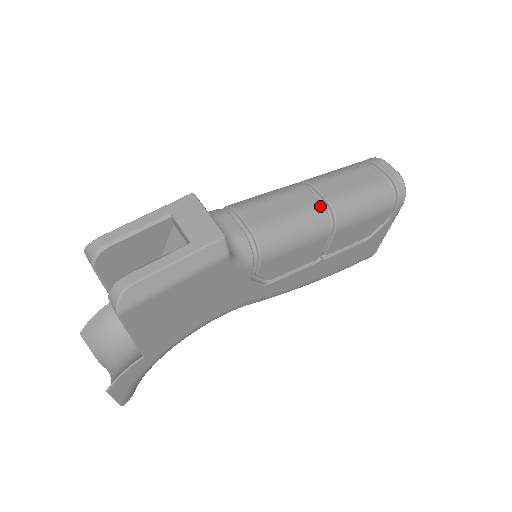
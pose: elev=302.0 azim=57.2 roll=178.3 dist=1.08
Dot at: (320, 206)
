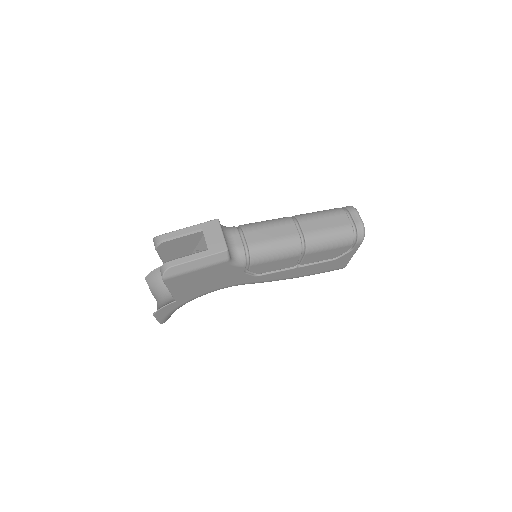
Dot at: (297, 237)
